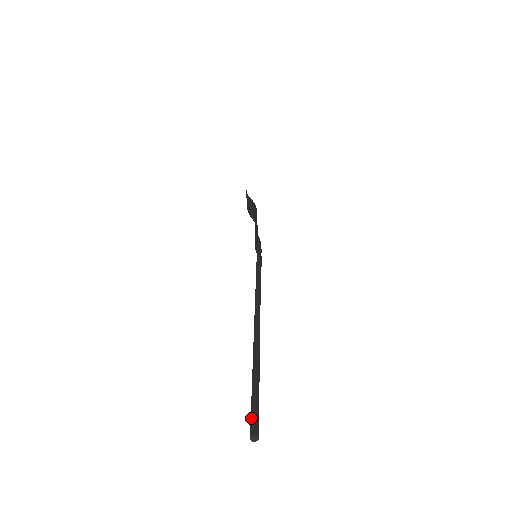
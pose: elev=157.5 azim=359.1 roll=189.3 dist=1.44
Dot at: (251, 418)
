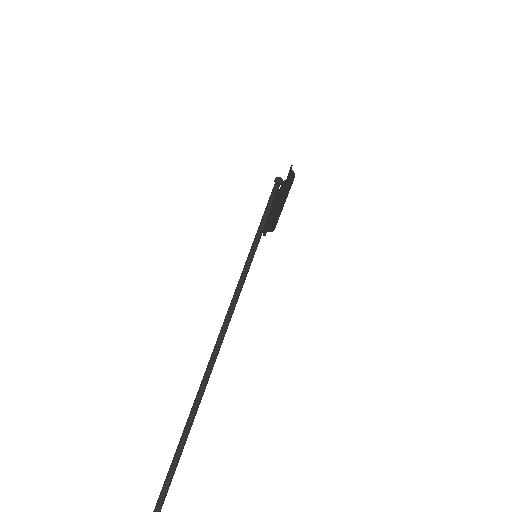
Dot at: (157, 503)
